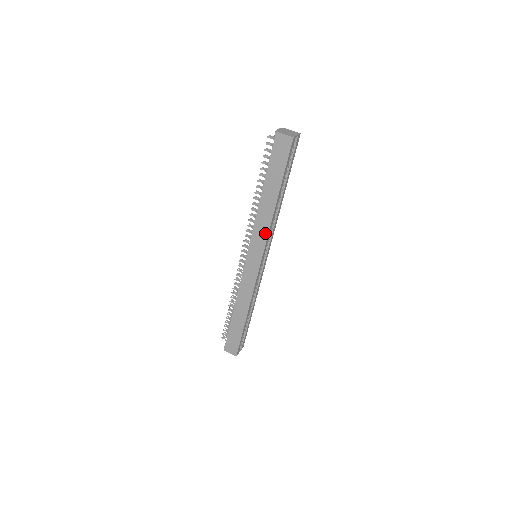
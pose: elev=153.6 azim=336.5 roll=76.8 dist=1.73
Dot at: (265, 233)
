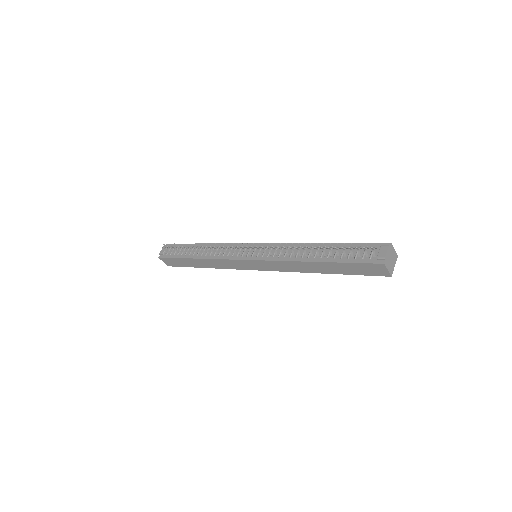
Dot at: (285, 270)
